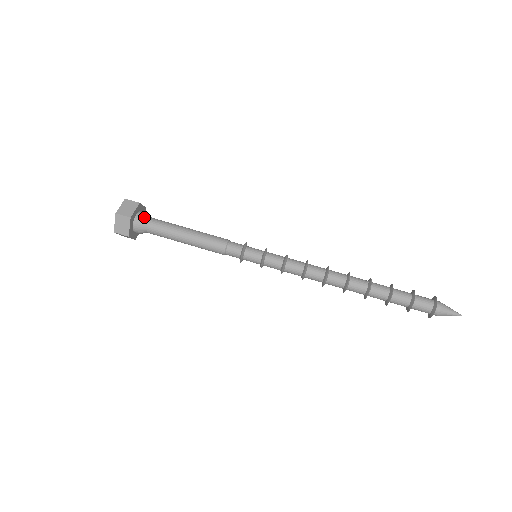
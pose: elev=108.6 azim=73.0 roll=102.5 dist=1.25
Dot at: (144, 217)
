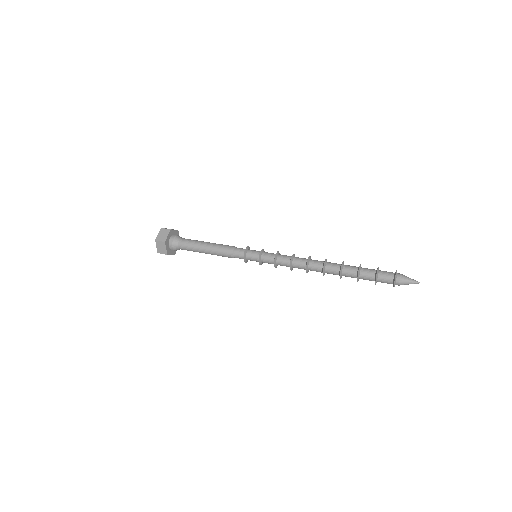
Dot at: (175, 239)
